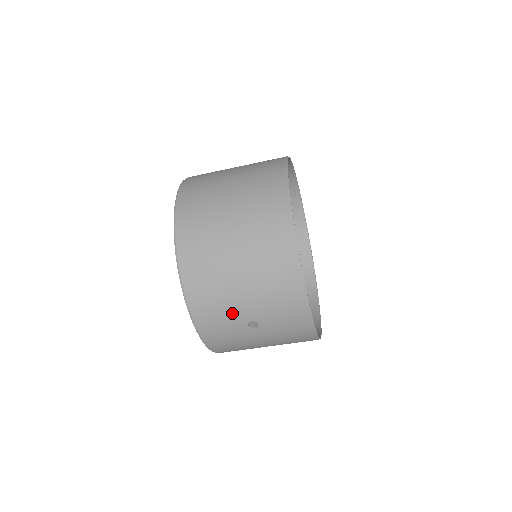
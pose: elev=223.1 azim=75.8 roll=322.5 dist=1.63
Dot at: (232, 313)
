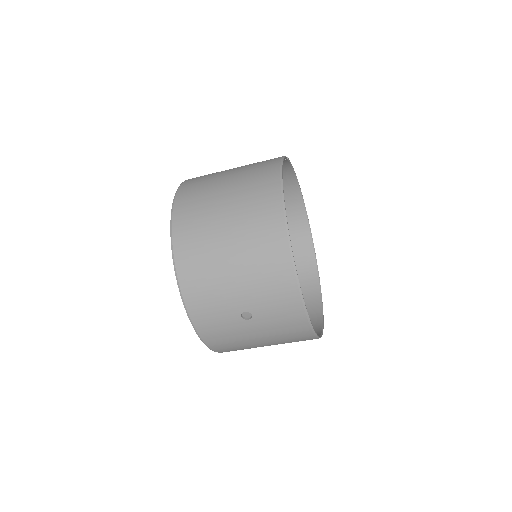
Dot at: (225, 303)
